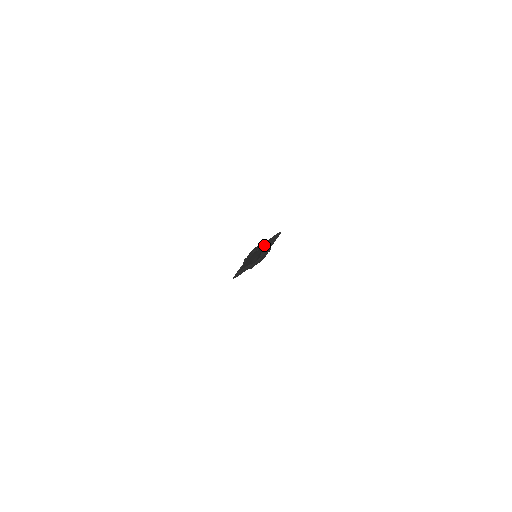
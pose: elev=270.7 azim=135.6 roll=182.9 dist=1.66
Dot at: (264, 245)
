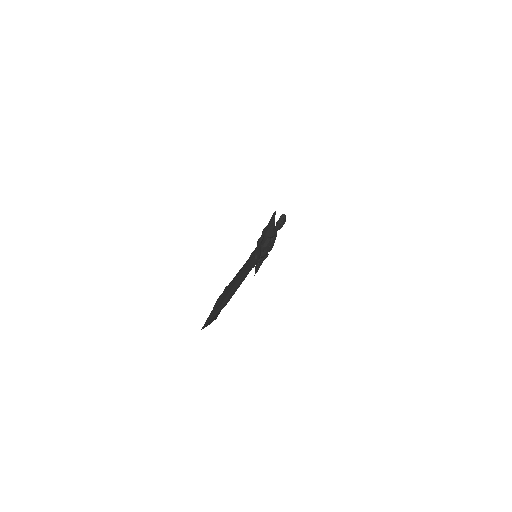
Dot at: (263, 235)
